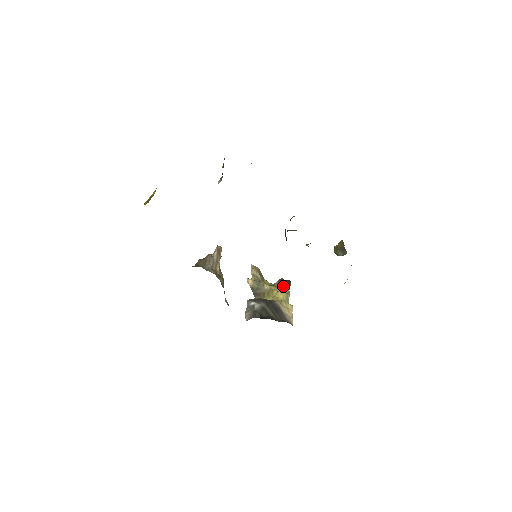
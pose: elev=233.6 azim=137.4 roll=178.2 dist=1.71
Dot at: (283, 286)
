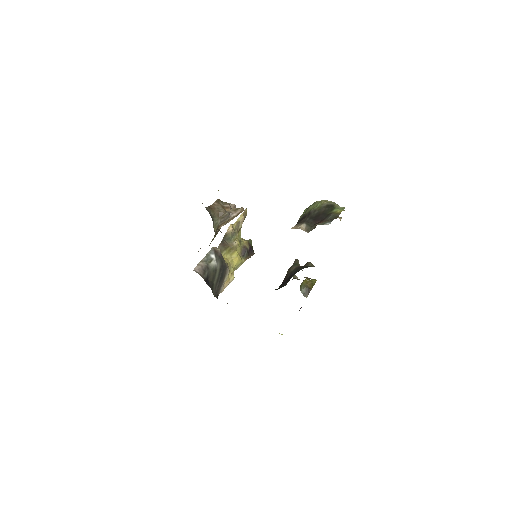
Dot at: (246, 252)
